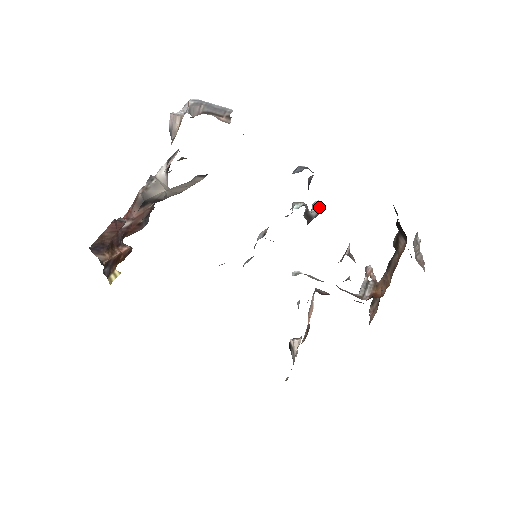
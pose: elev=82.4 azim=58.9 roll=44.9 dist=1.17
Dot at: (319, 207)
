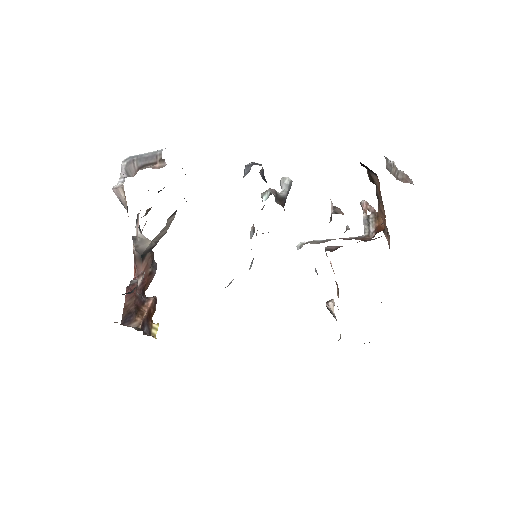
Dot at: (286, 183)
